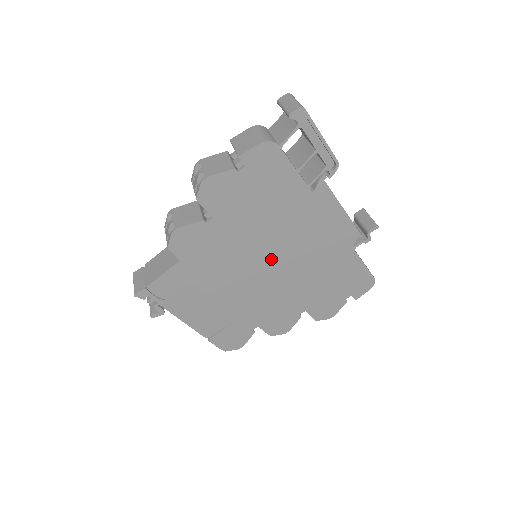
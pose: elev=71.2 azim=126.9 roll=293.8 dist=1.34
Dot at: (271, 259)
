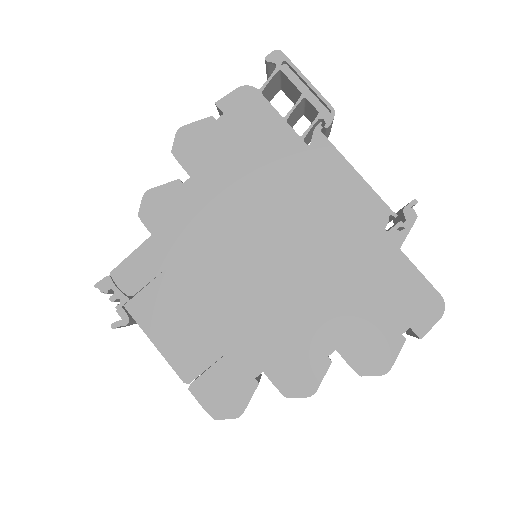
Dot at: (268, 244)
